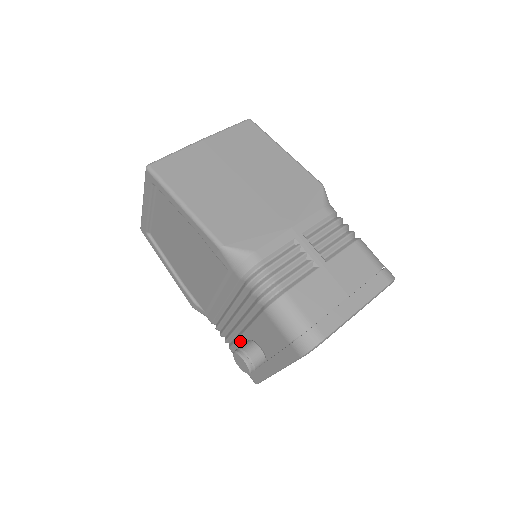
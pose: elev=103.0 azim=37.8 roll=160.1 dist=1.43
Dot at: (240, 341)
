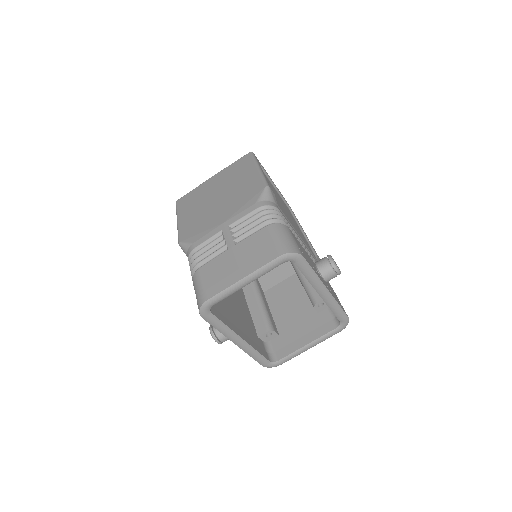
Dot at: occluded
